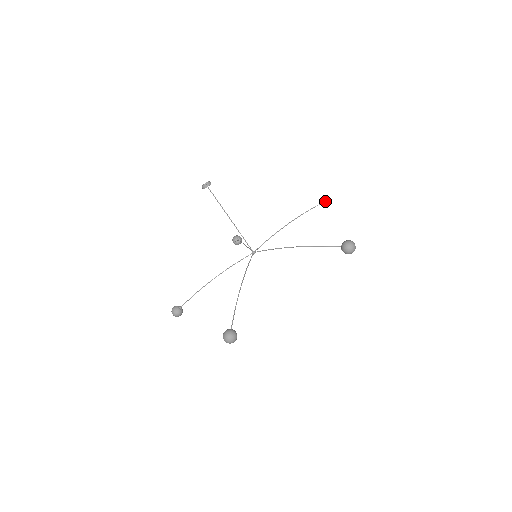
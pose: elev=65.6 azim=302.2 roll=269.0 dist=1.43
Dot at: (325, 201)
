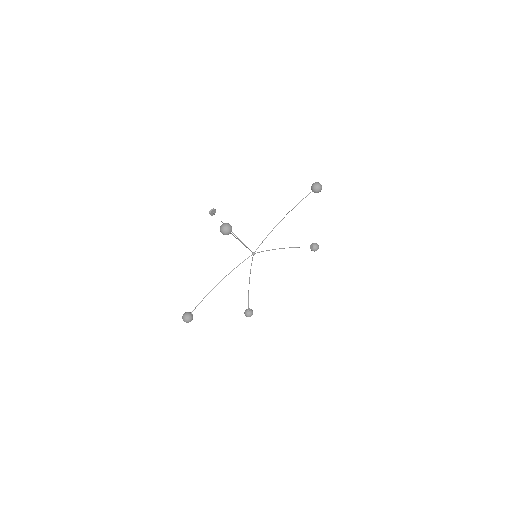
Dot at: (311, 188)
